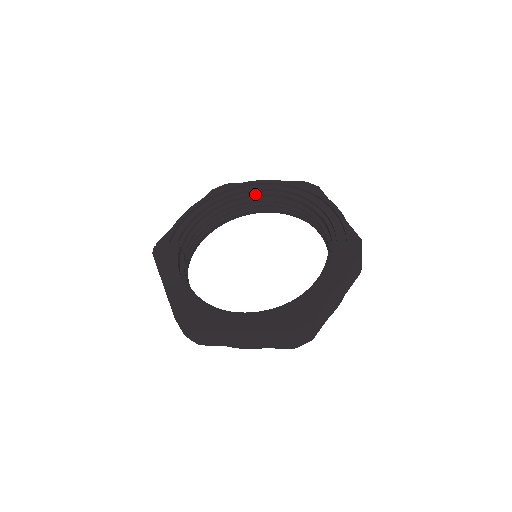
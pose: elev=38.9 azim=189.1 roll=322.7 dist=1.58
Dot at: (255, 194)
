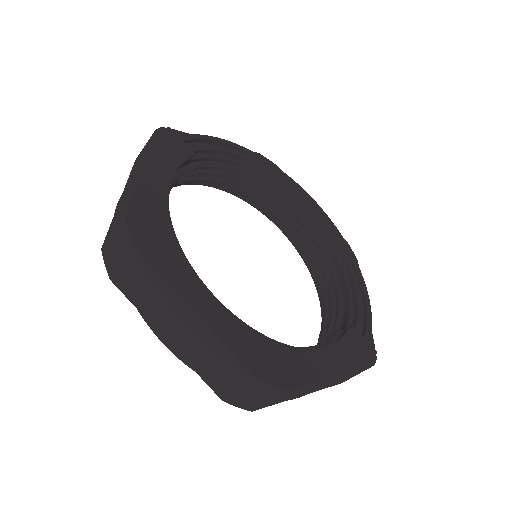
Dot at: (298, 202)
